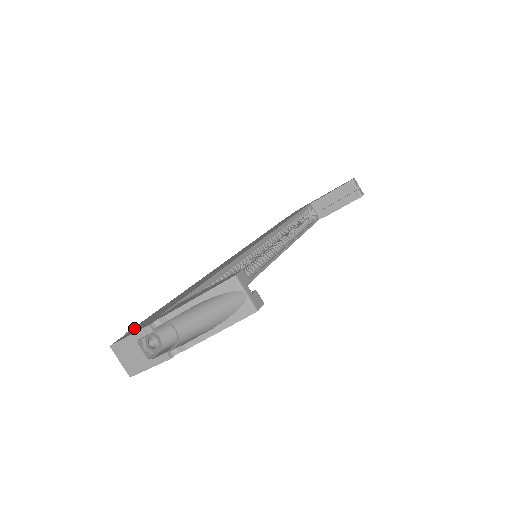
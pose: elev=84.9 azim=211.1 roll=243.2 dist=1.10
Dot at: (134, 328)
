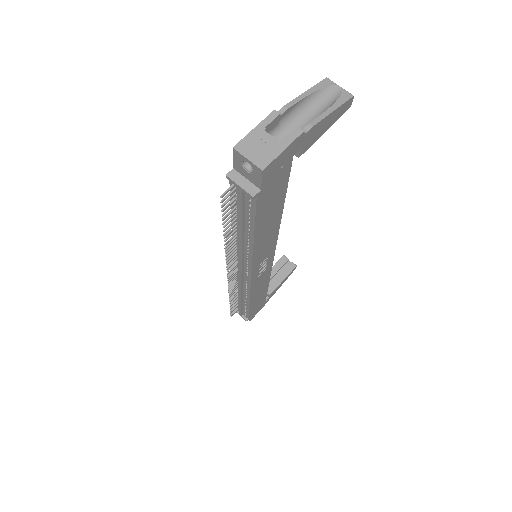
Dot at: occluded
